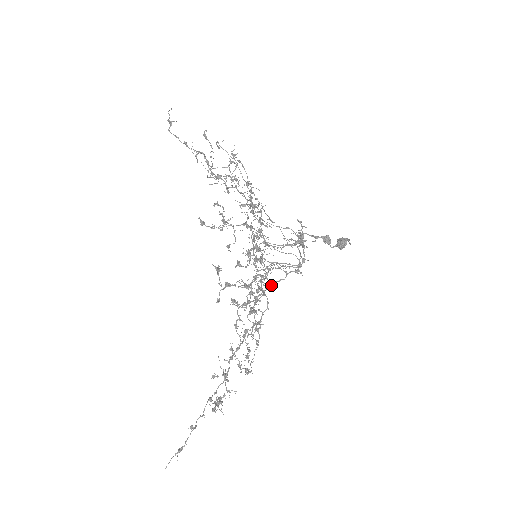
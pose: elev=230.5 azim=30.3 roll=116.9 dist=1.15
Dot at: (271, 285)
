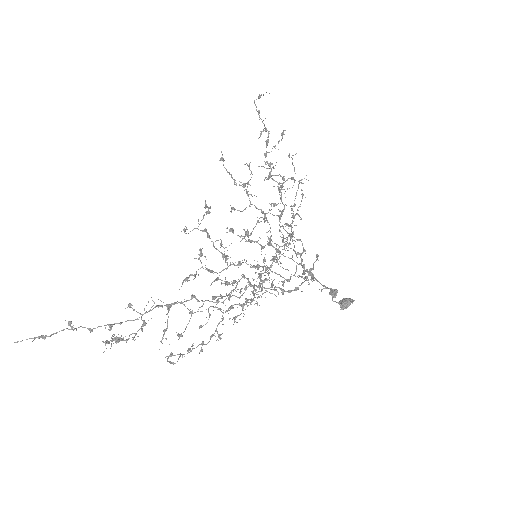
Dot at: (249, 282)
